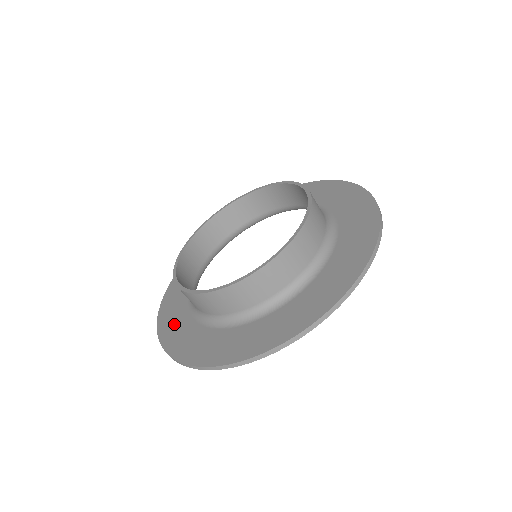
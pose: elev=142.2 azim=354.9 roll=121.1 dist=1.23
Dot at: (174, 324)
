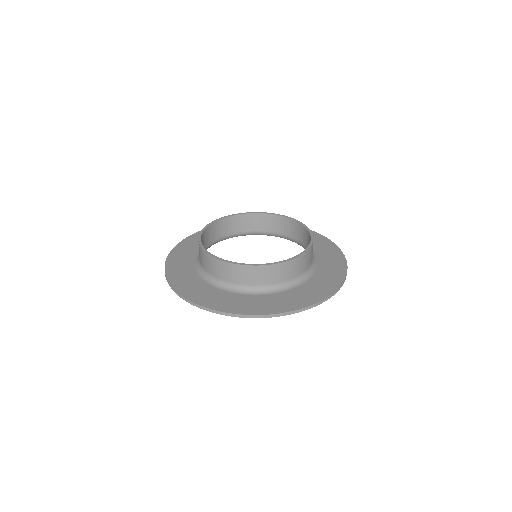
Dot at: (213, 298)
